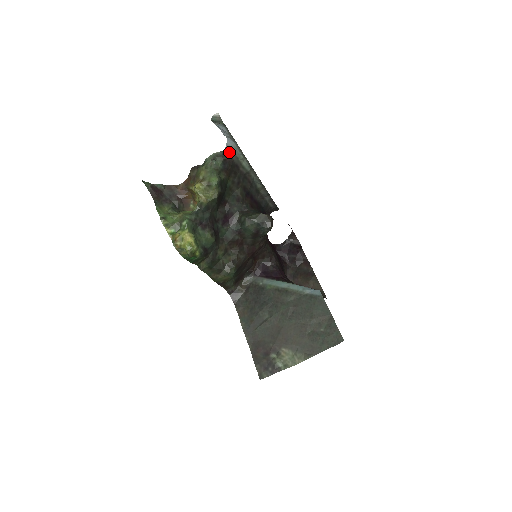
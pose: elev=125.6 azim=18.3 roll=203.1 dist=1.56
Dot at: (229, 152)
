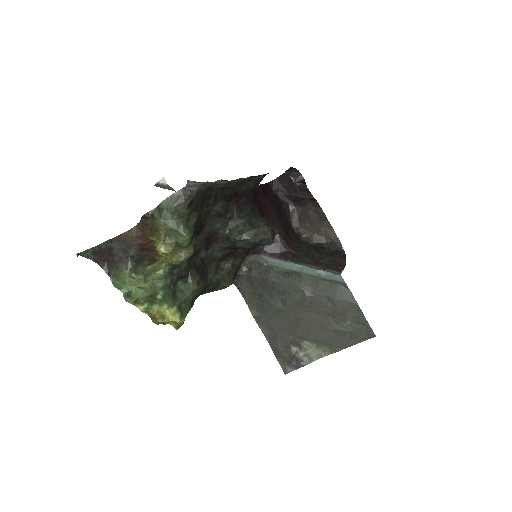
Dot at: (193, 187)
